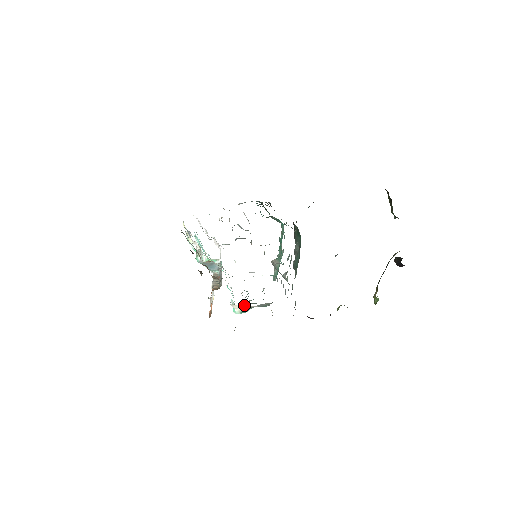
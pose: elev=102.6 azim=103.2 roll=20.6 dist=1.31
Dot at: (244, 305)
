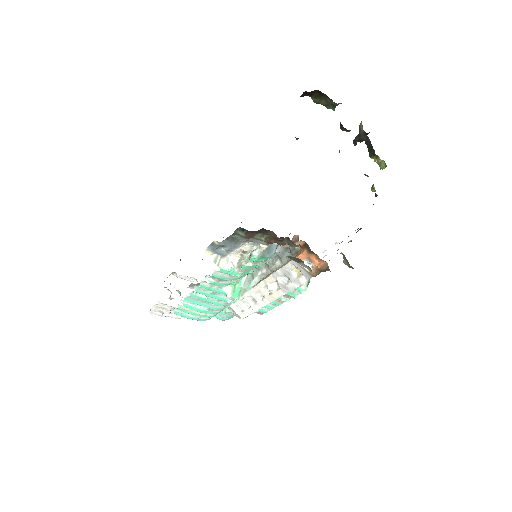
Dot at: occluded
